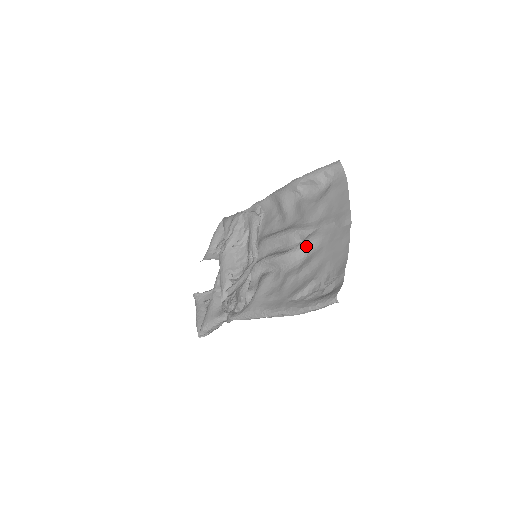
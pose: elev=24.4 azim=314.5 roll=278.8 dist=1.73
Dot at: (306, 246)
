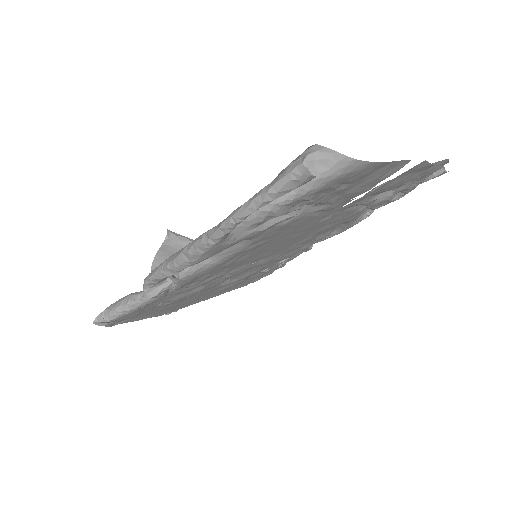
Dot at: occluded
